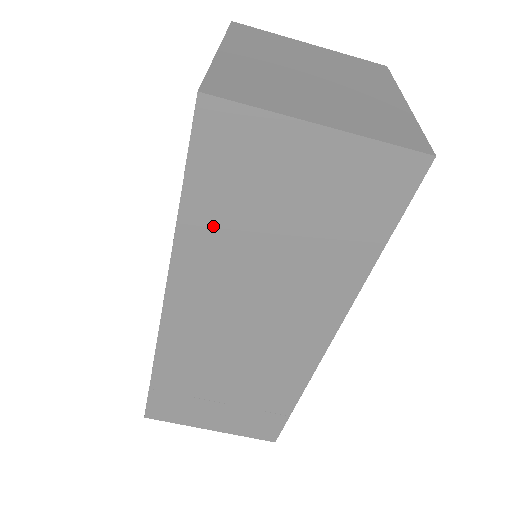
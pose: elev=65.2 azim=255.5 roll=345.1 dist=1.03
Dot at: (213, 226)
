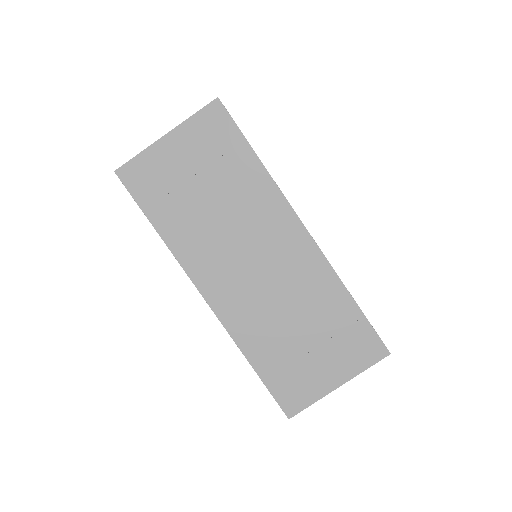
Dot at: (177, 223)
